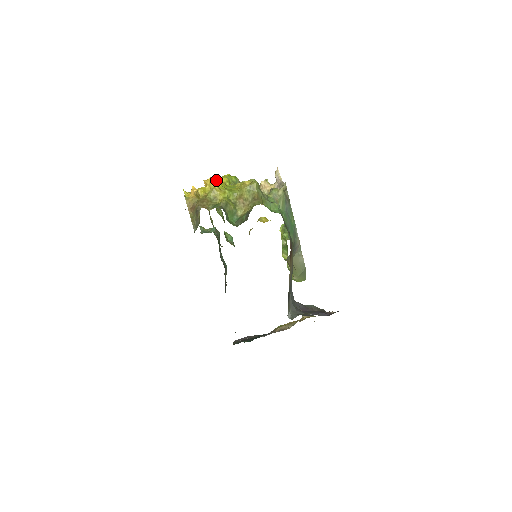
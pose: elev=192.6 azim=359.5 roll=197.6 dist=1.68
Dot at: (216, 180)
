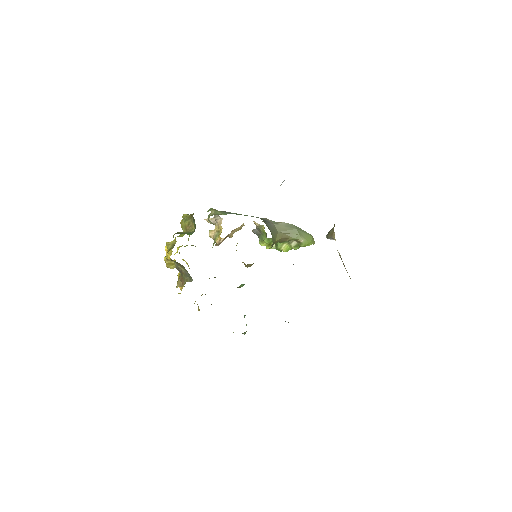
Dot at: occluded
